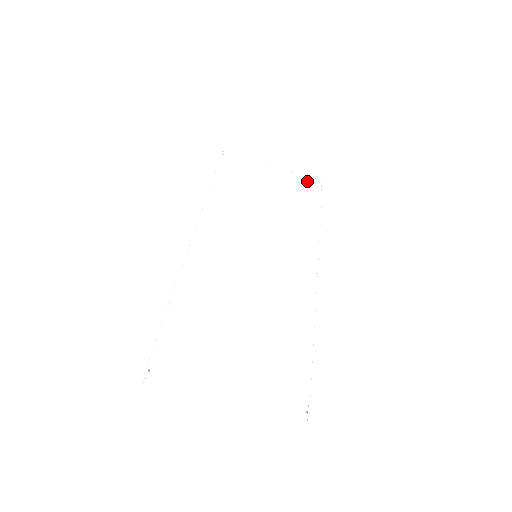
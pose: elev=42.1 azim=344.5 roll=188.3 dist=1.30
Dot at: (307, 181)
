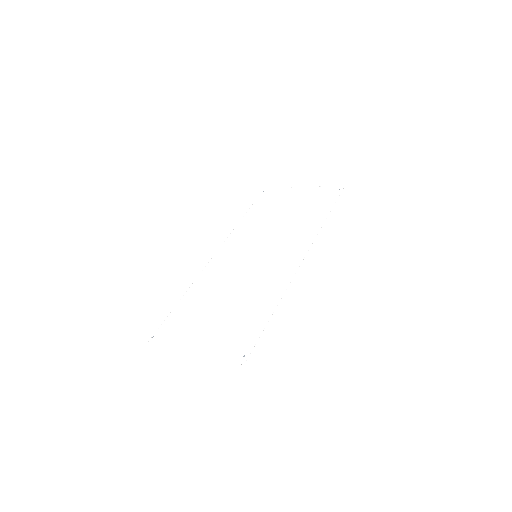
Dot at: (327, 189)
